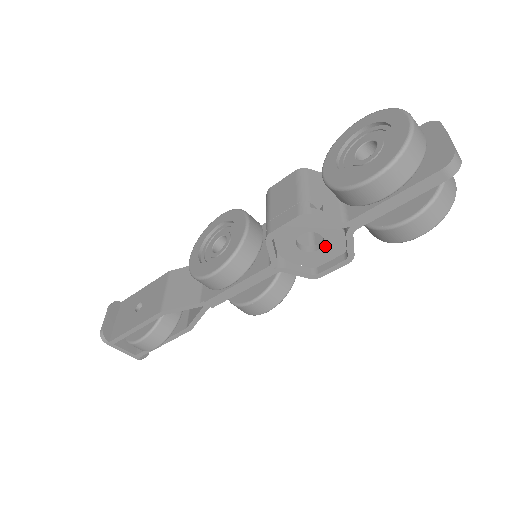
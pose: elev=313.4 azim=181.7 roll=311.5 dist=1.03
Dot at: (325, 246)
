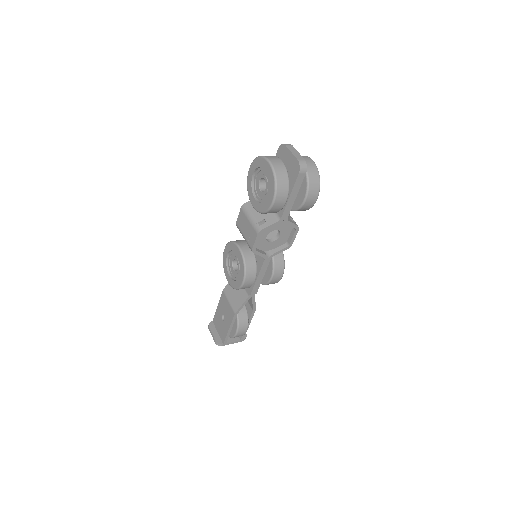
Dot at: (281, 232)
